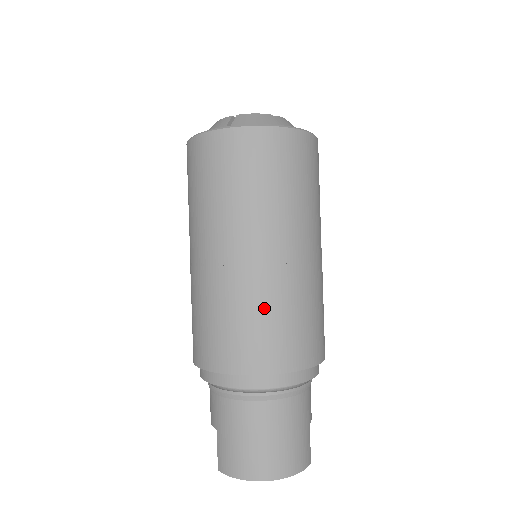
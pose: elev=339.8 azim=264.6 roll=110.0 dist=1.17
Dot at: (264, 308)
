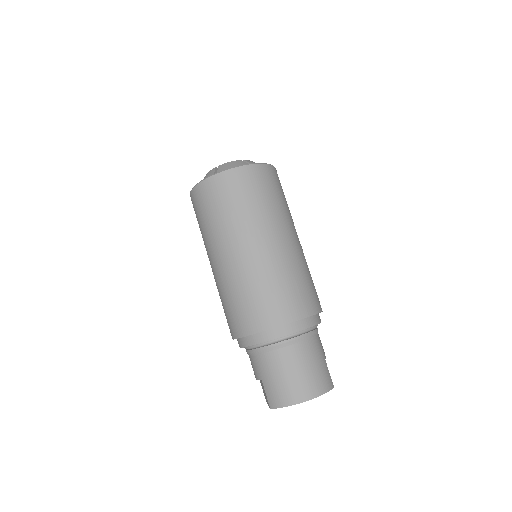
Dot at: (270, 281)
